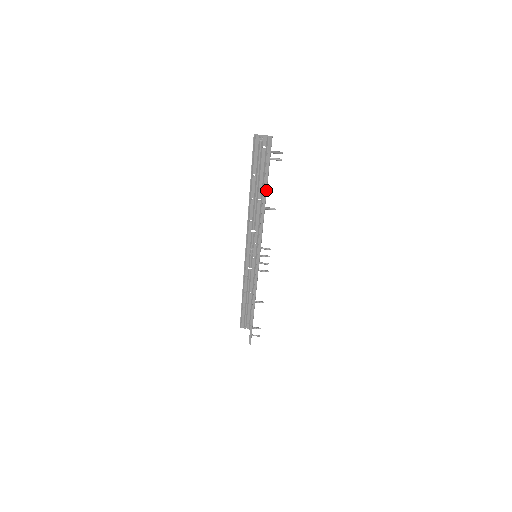
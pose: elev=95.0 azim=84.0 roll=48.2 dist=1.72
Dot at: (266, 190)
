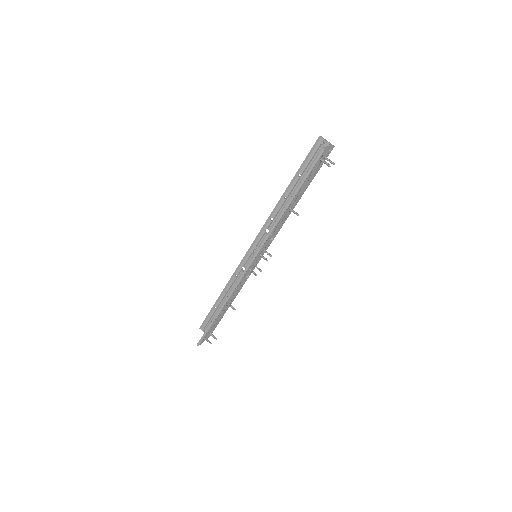
Dot at: (301, 186)
